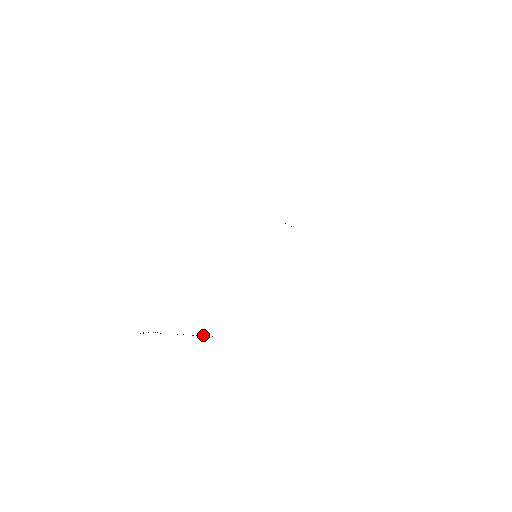
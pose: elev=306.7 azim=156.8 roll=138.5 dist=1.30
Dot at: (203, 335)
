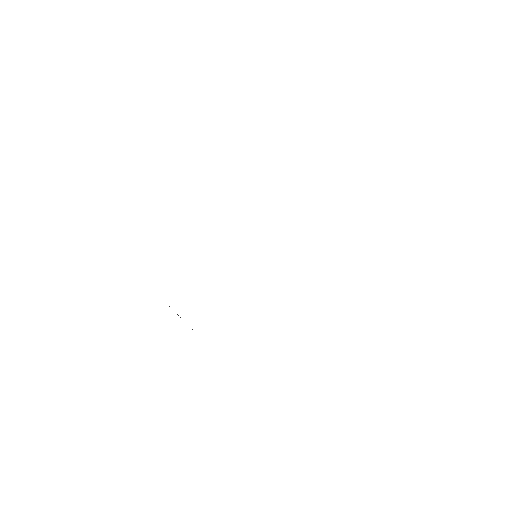
Dot at: occluded
